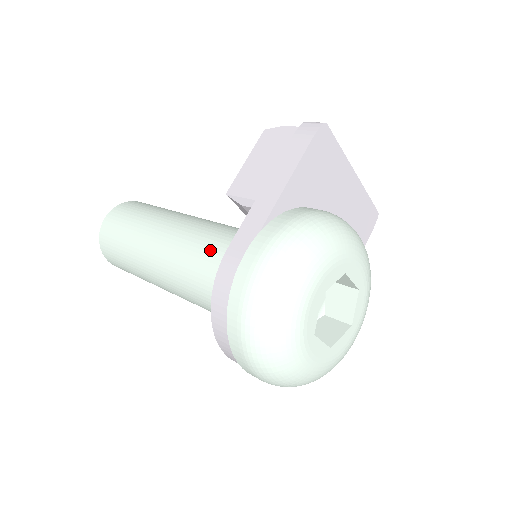
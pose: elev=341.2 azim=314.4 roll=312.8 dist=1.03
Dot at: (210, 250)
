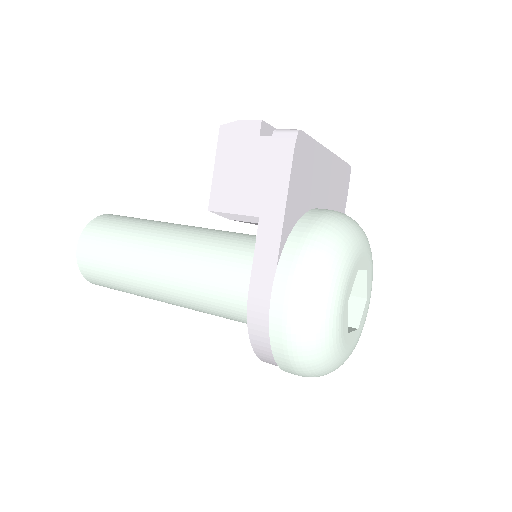
Dot at: (218, 276)
